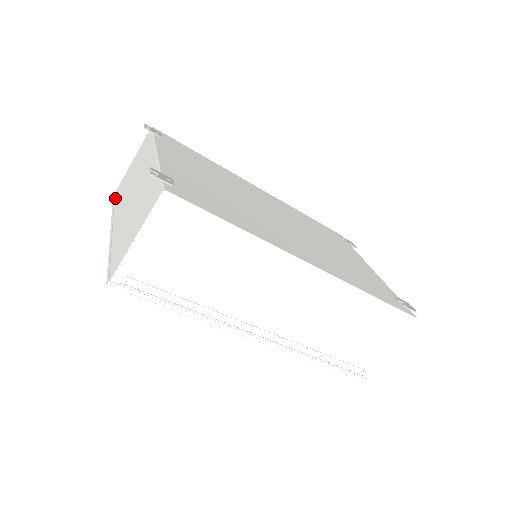
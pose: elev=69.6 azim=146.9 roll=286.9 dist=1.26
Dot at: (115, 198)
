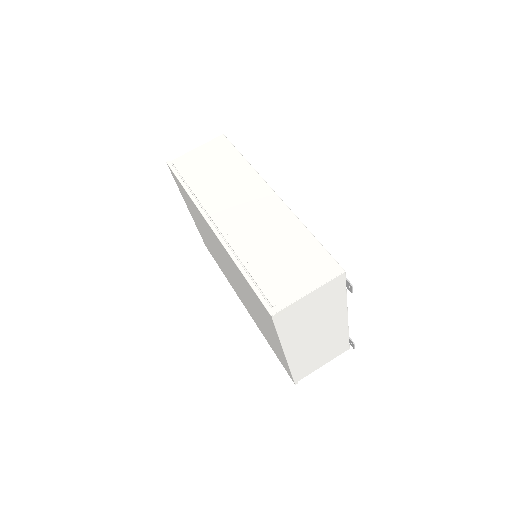
Dot at: occluded
